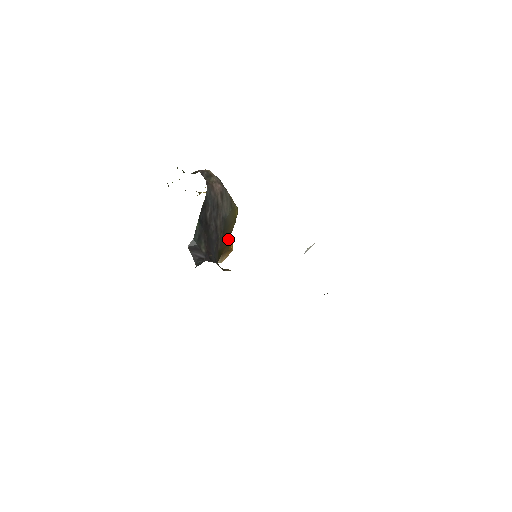
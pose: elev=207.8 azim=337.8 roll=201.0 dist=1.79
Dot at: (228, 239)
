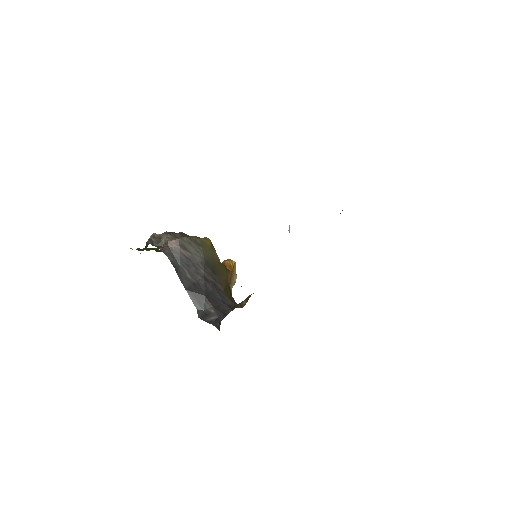
Dot at: (222, 269)
